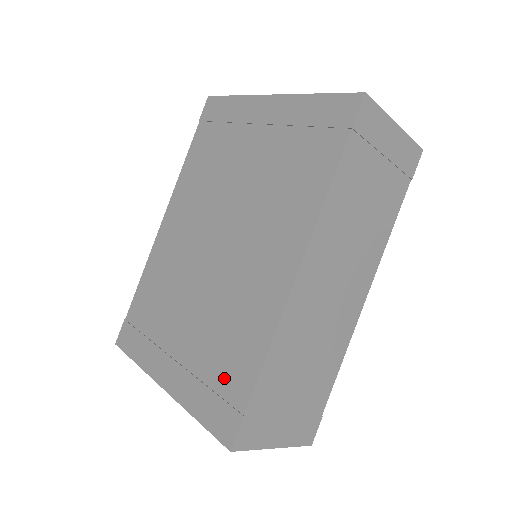
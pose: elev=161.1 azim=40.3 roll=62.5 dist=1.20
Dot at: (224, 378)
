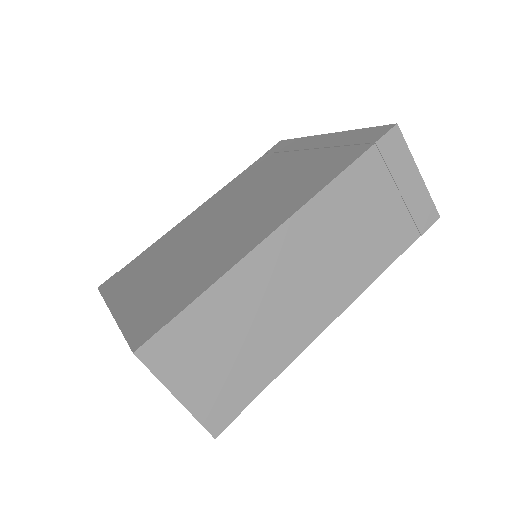
Dot at: (168, 301)
